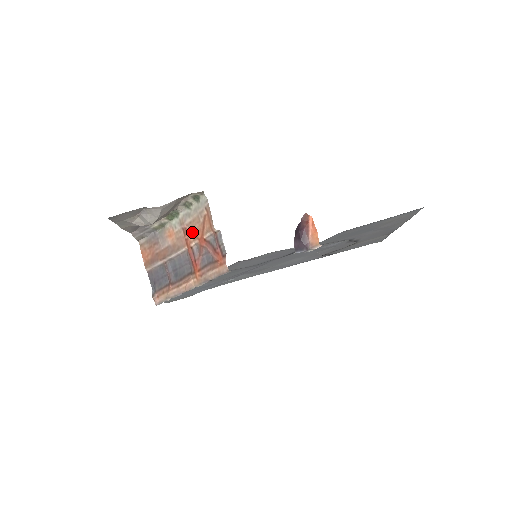
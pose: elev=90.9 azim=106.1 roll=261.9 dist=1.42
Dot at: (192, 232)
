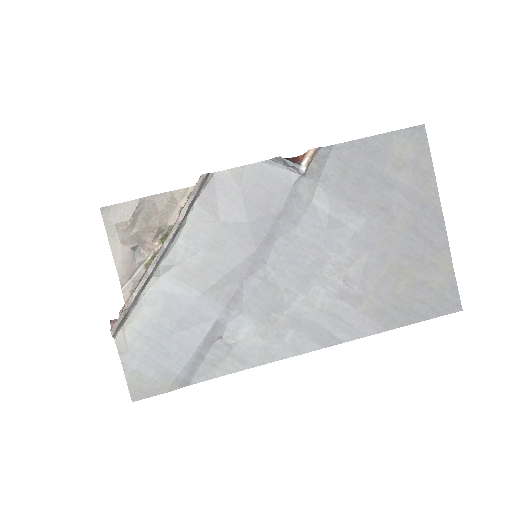
Dot at: occluded
